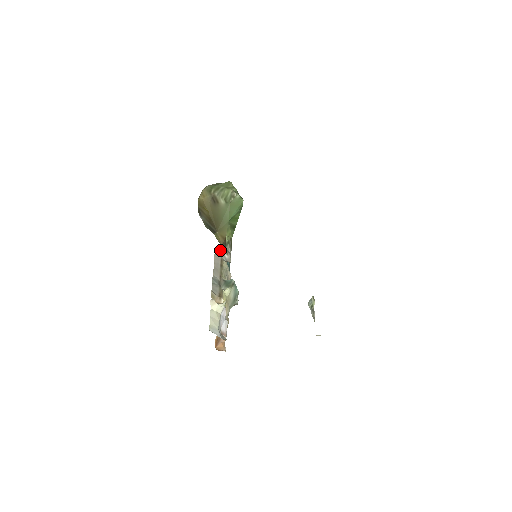
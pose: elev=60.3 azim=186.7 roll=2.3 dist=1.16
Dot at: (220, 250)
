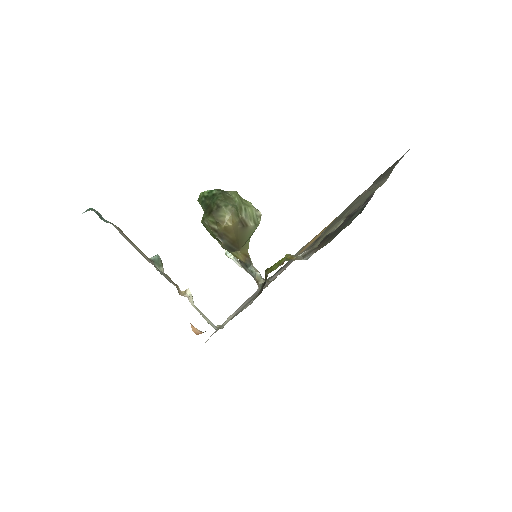
Dot at: (99, 214)
